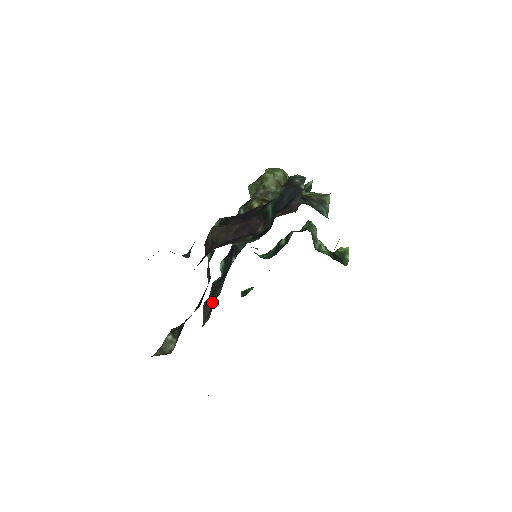
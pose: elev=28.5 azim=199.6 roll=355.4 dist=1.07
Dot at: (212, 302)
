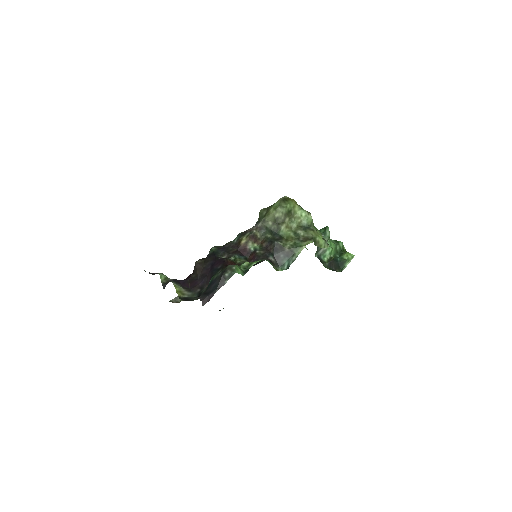
Dot at: occluded
